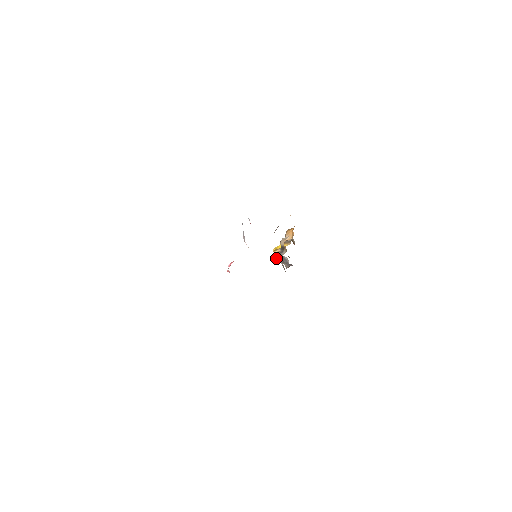
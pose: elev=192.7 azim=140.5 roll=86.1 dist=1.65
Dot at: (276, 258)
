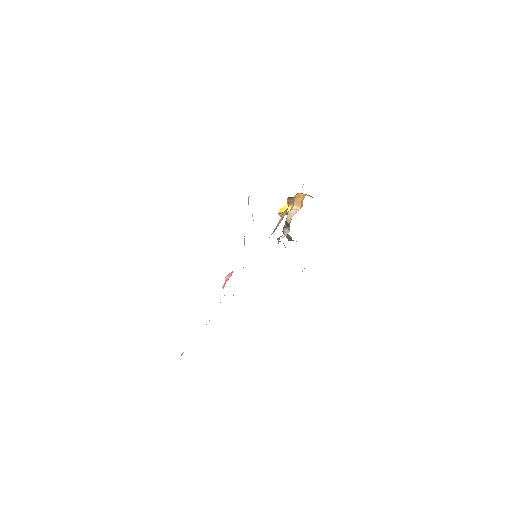
Dot at: occluded
